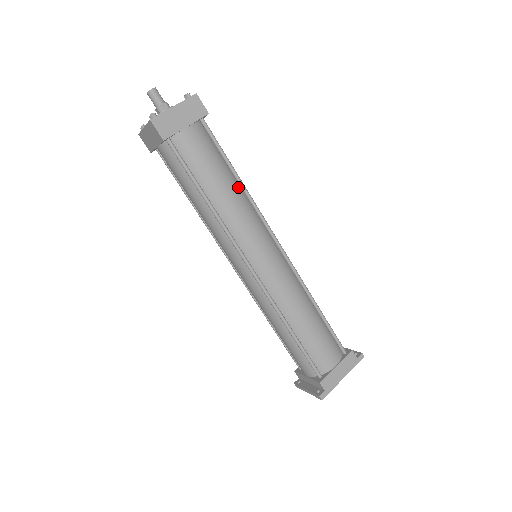
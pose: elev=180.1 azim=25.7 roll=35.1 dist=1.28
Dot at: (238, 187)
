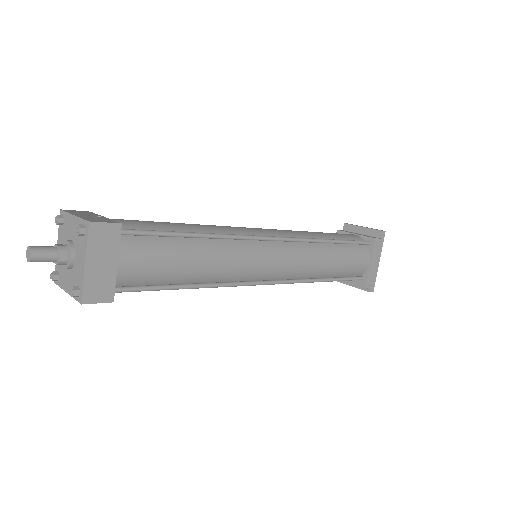
Dot at: (206, 242)
